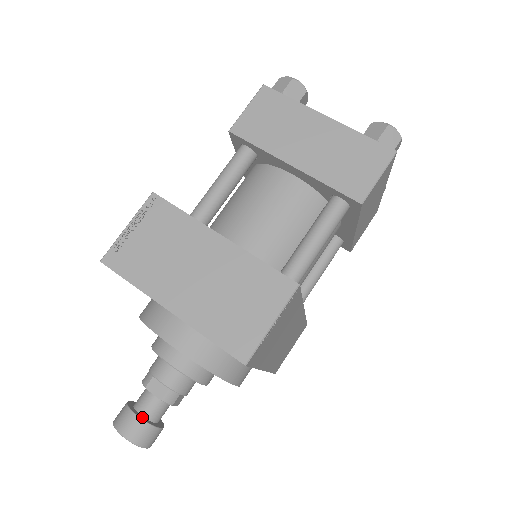
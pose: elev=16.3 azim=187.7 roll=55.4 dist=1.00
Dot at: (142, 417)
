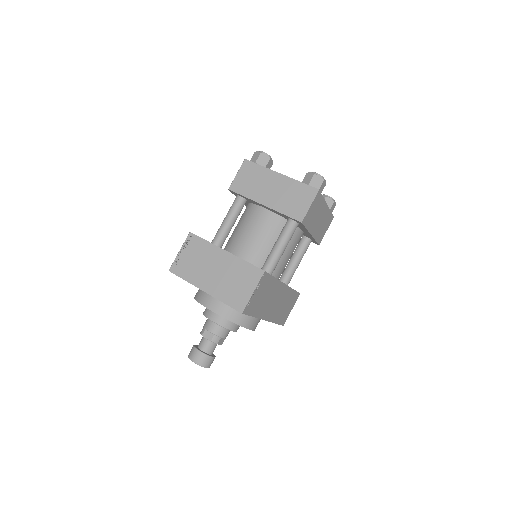
Dot at: (202, 351)
